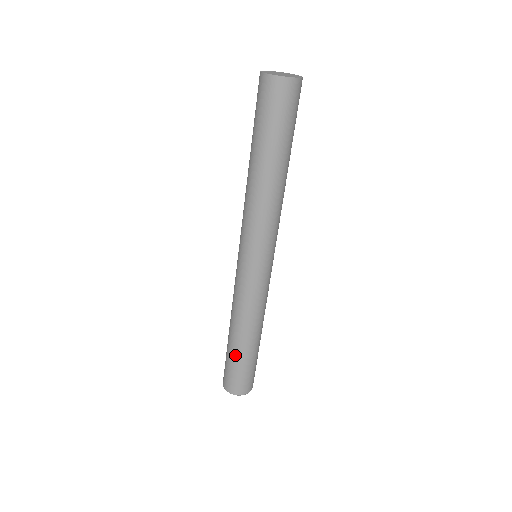
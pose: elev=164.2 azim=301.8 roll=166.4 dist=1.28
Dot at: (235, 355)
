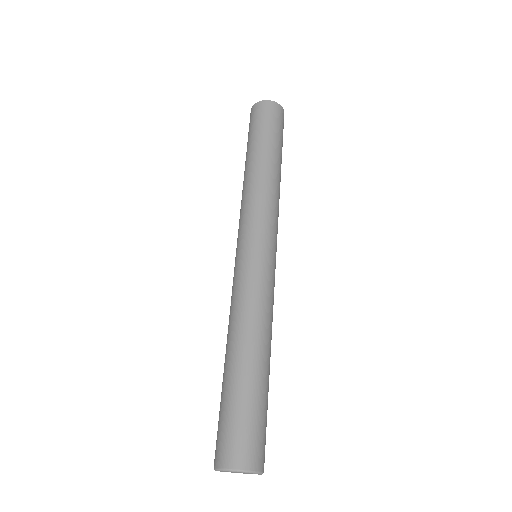
Dot at: (237, 384)
